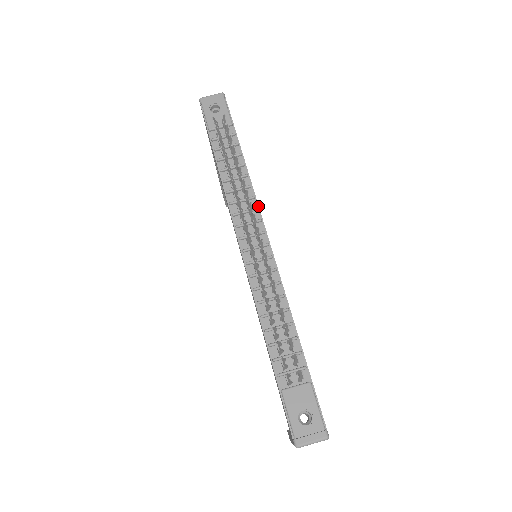
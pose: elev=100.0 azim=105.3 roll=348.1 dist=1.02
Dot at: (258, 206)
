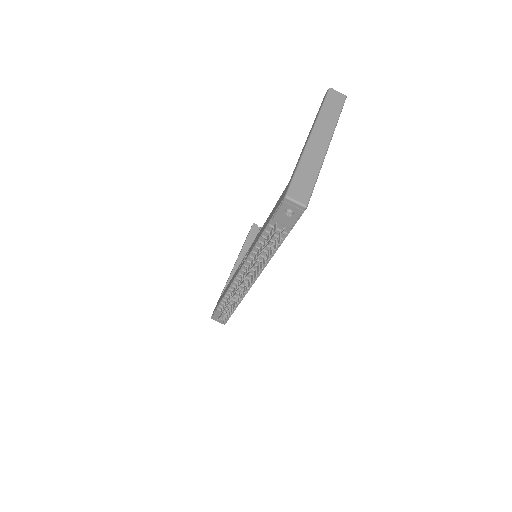
Dot at: occluded
